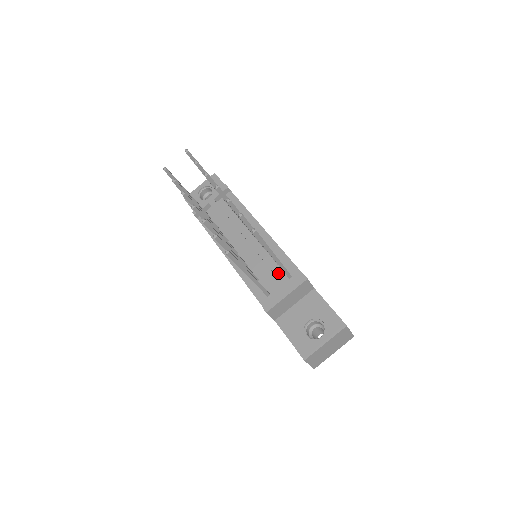
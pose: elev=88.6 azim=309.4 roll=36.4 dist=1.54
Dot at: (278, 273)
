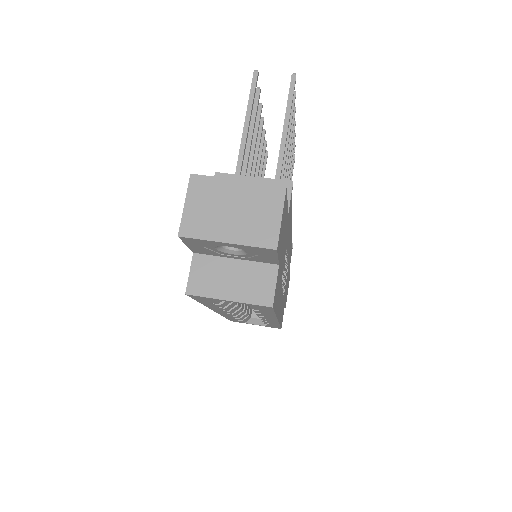
Dot at: occluded
